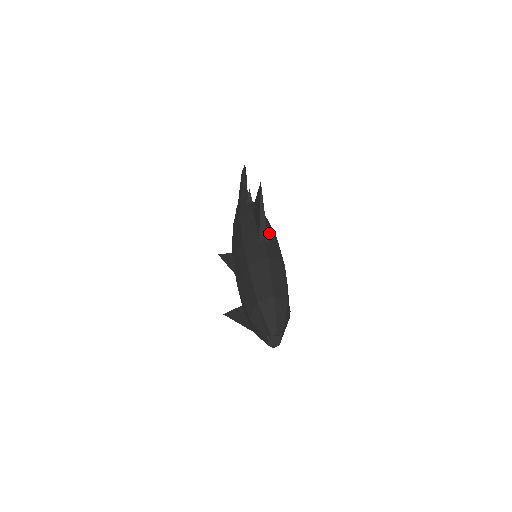
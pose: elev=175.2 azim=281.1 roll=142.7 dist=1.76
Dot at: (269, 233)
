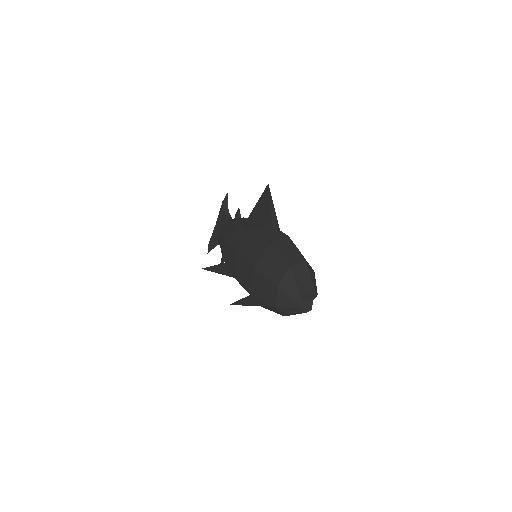
Dot at: occluded
